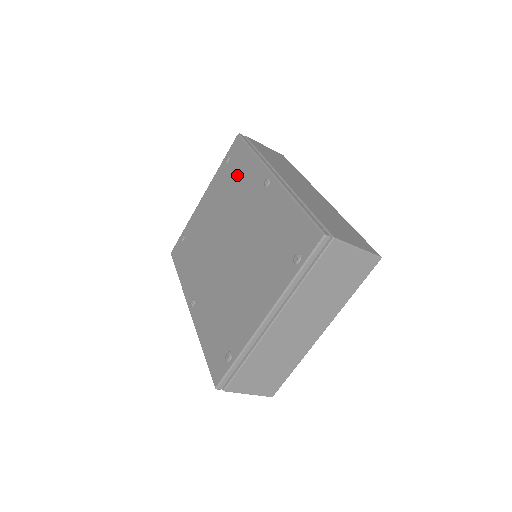
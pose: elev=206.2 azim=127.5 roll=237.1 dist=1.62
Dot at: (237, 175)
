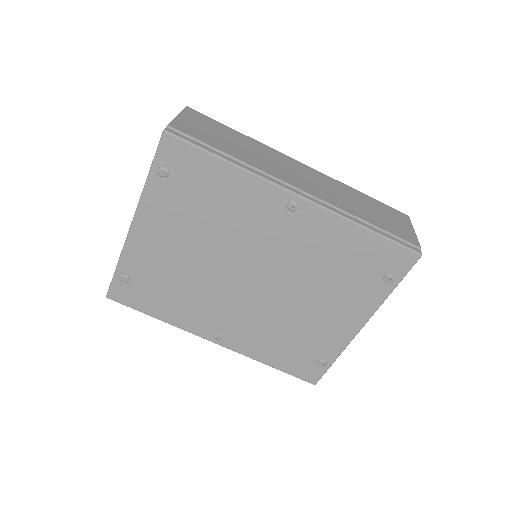
Dot at: (211, 196)
